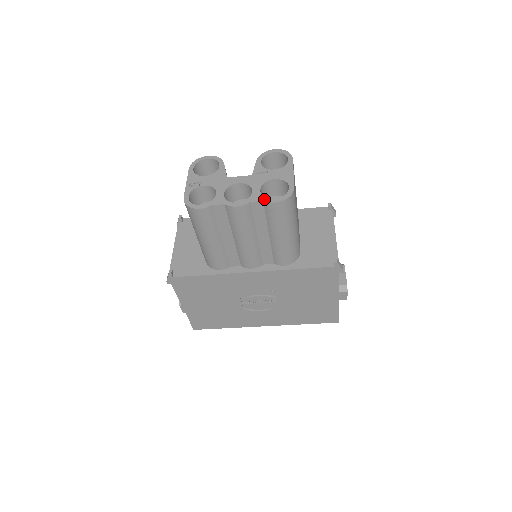
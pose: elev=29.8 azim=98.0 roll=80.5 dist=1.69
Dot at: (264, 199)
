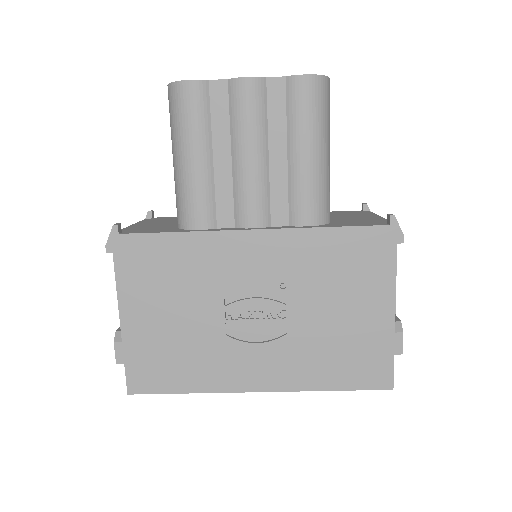
Dot at: (287, 76)
